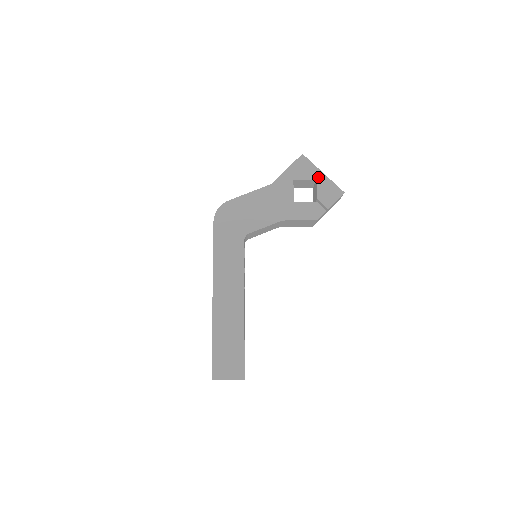
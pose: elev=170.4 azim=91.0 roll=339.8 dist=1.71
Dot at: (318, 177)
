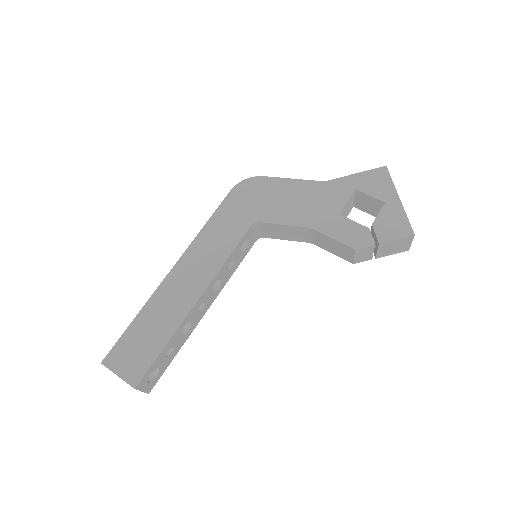
Dot at: (390, 200)
